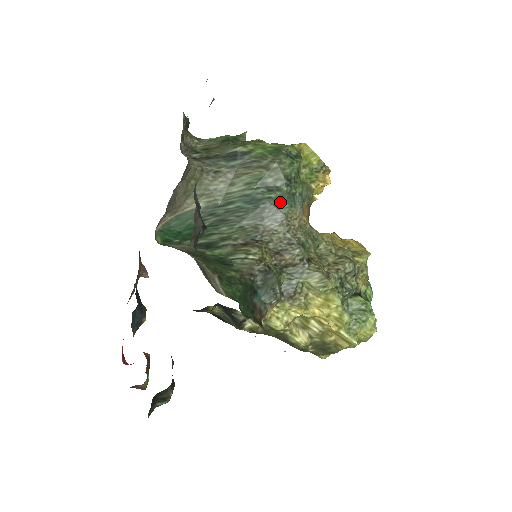
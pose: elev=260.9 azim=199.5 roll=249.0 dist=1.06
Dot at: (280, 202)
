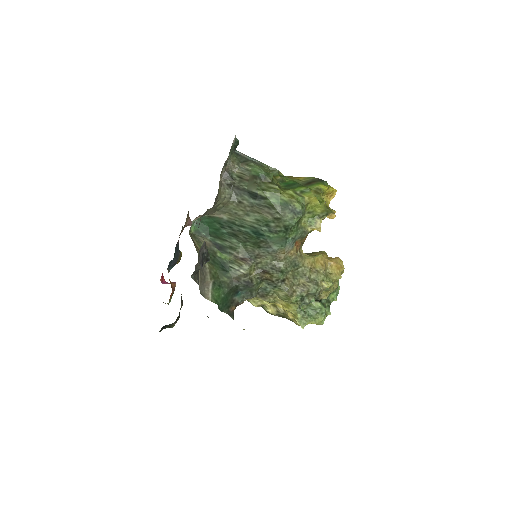
Dot at: (275, 241)
